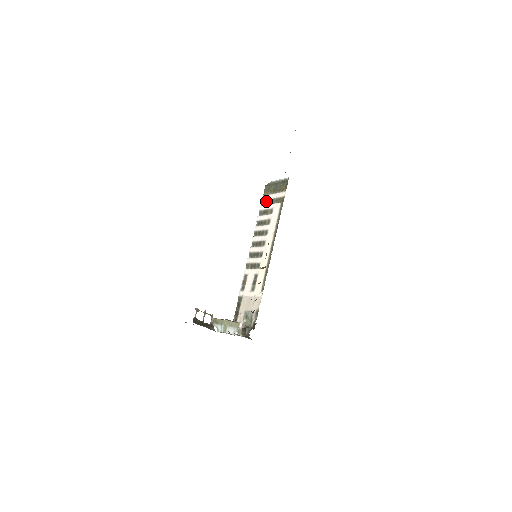
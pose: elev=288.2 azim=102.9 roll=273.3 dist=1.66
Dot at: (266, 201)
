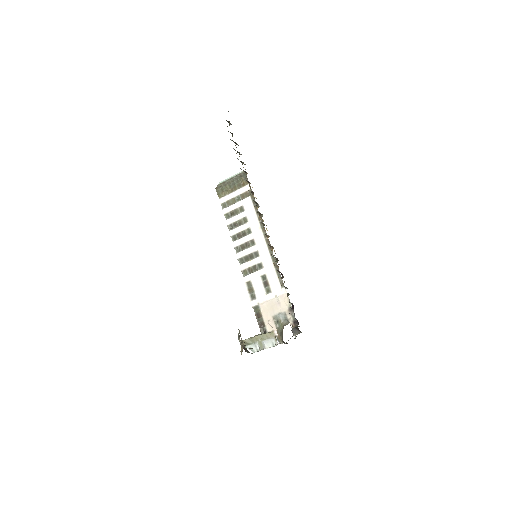
Dot at: (227, 202)
